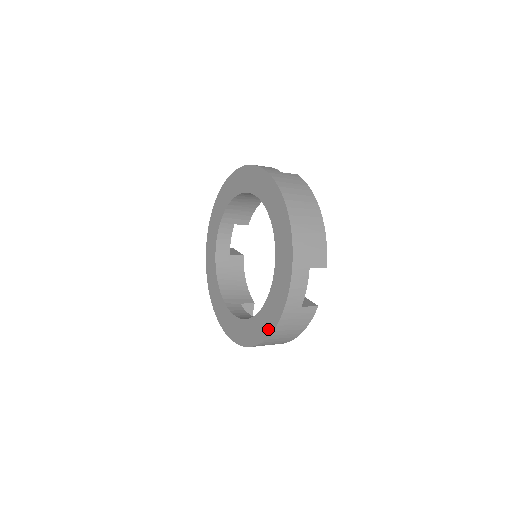
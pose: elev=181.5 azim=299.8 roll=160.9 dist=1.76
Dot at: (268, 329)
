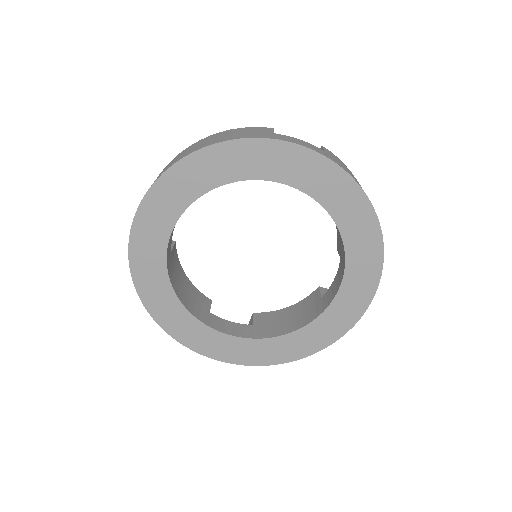
Dot at: (322, 344)
